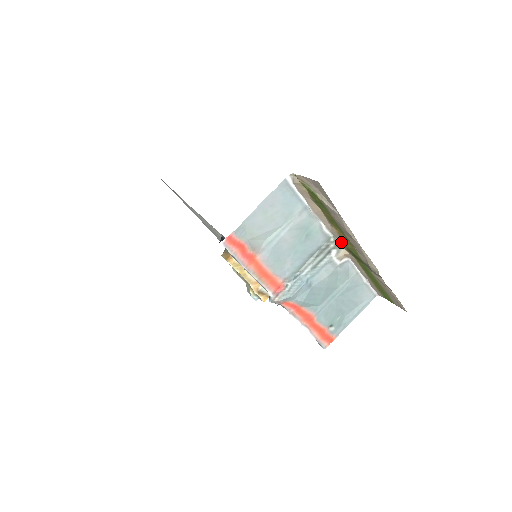
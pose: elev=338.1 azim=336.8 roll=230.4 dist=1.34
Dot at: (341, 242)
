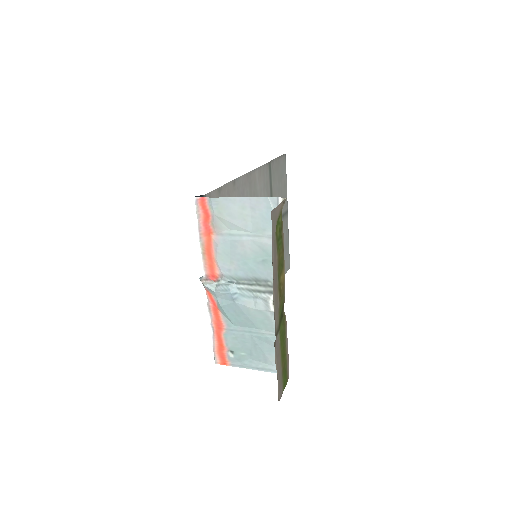
Dot at: (284, 294)
